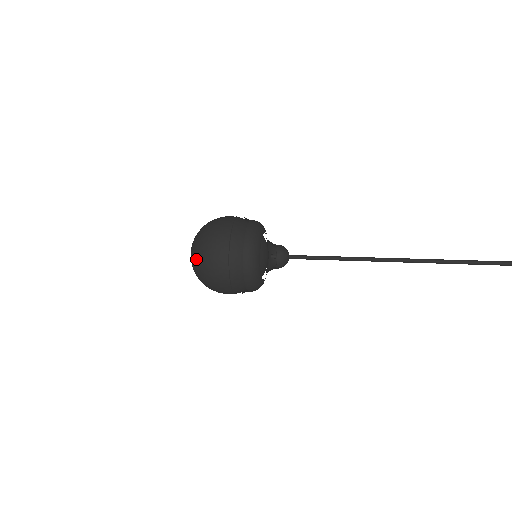
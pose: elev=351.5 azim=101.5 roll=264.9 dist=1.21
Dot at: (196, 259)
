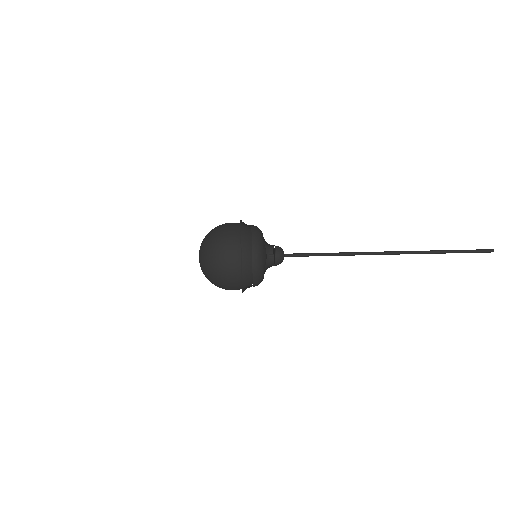
Dot at: (209, 270)
